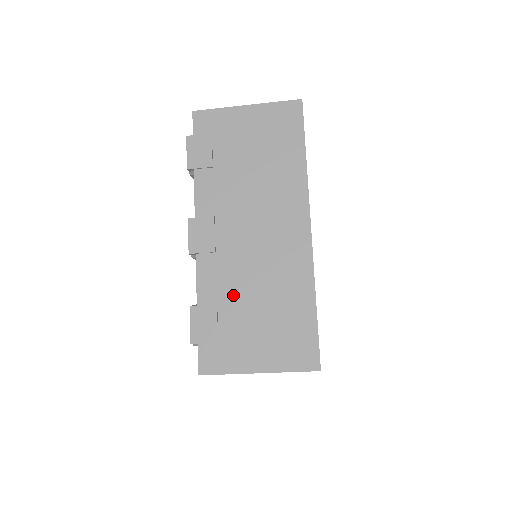
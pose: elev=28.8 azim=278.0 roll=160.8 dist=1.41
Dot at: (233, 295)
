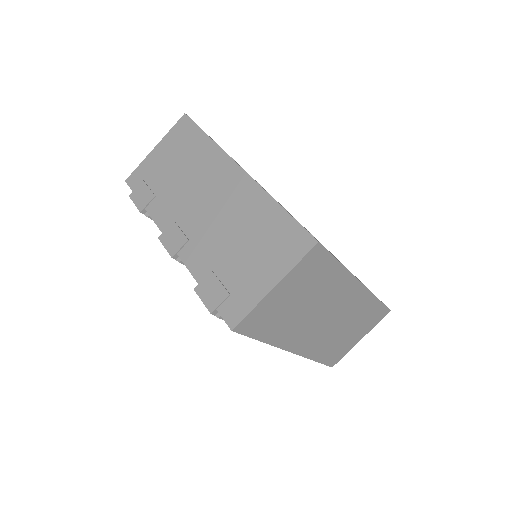
Dot at: (219, 254)
